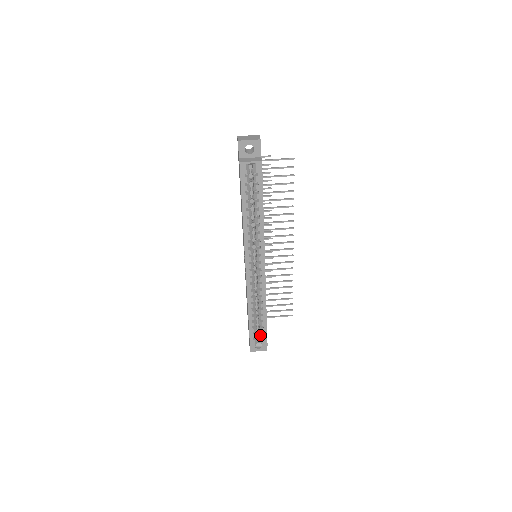
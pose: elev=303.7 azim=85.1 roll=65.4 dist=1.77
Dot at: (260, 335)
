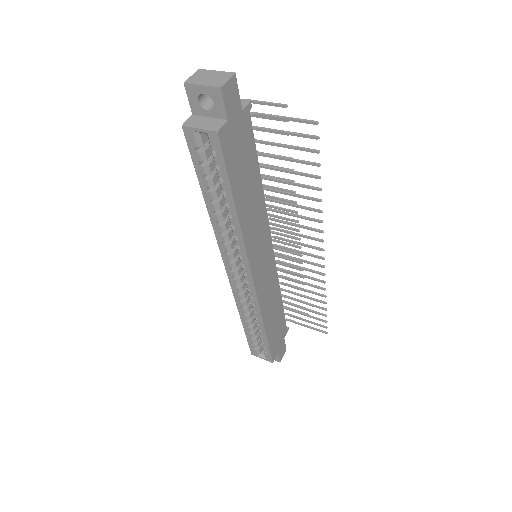
Dot at: (263, 348)
